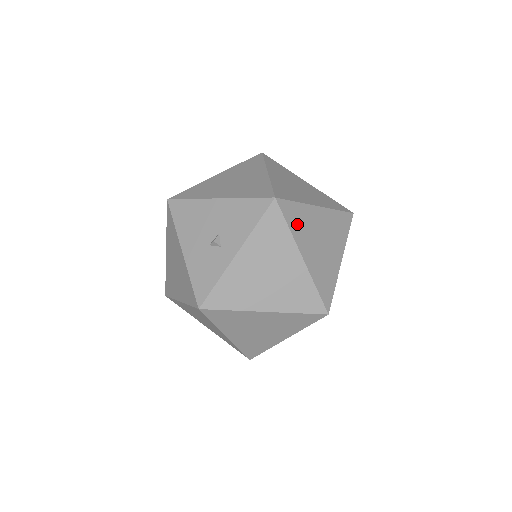
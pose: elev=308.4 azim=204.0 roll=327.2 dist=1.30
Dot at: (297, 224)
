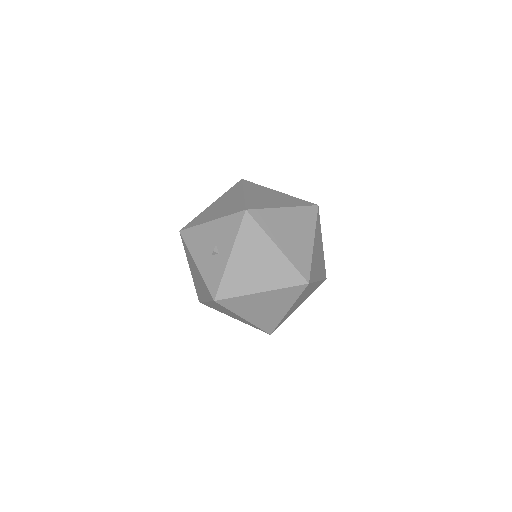
Dot at: (268, 224)
